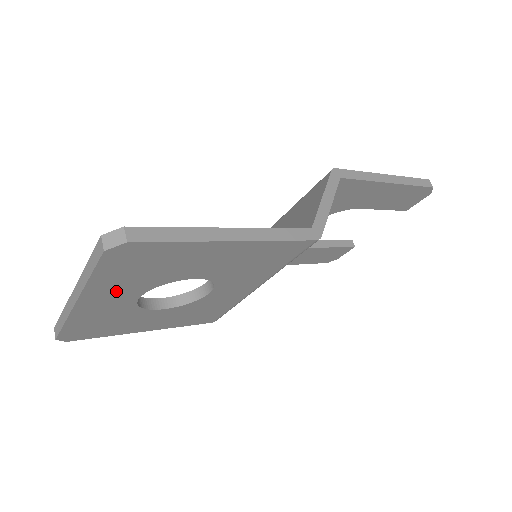
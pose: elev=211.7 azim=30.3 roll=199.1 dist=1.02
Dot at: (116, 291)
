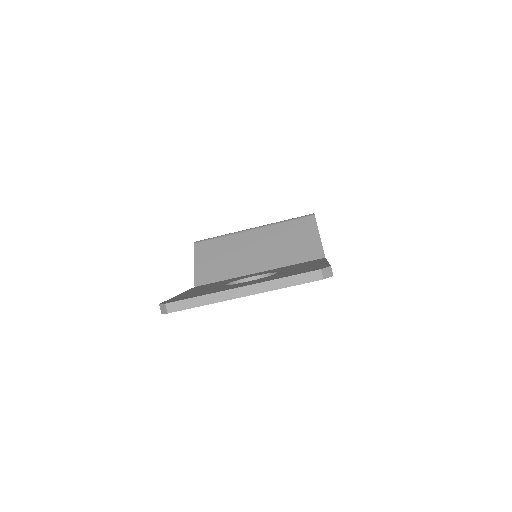
Dot at: occluded
